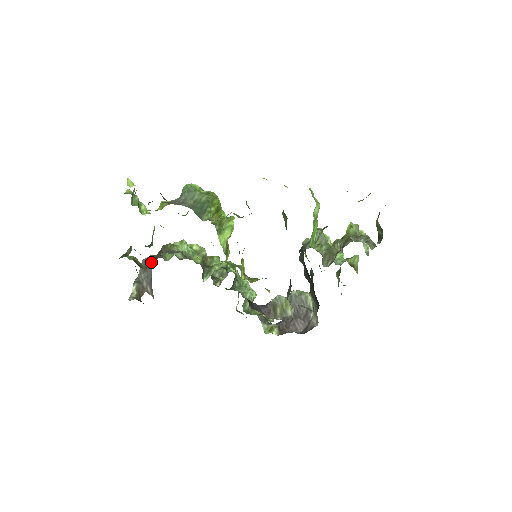
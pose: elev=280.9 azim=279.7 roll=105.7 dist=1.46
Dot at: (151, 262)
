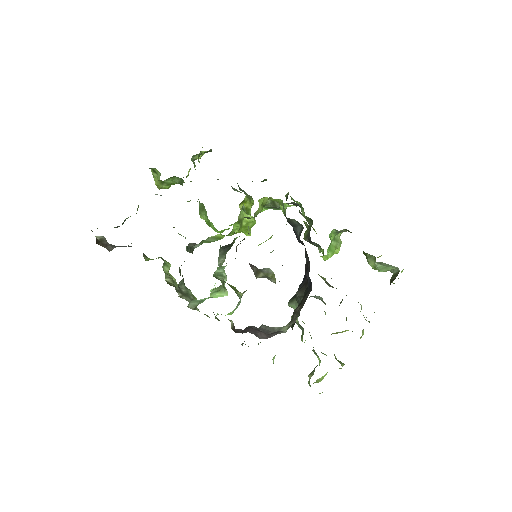
Dot at: occluded
